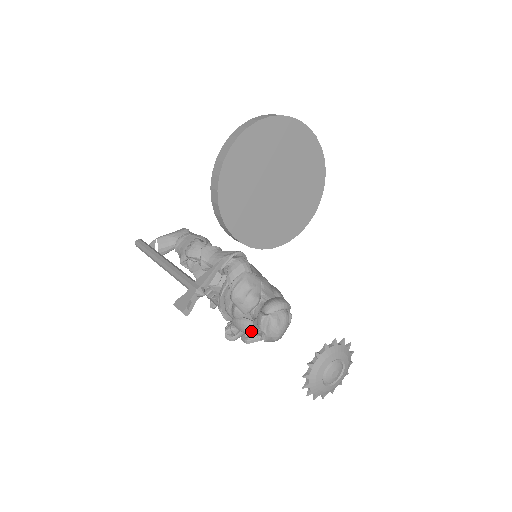
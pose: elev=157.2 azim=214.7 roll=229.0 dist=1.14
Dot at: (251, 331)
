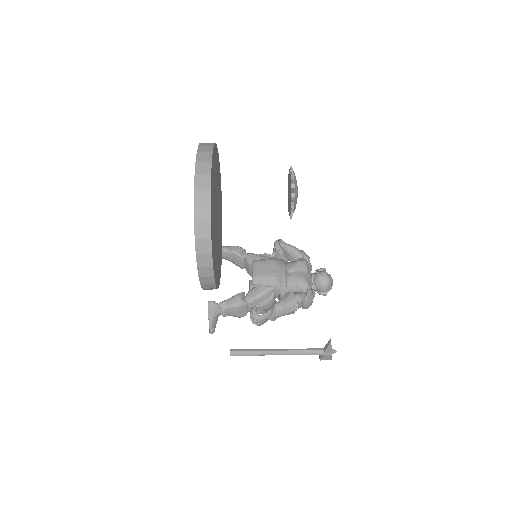
Dot at: occluded
